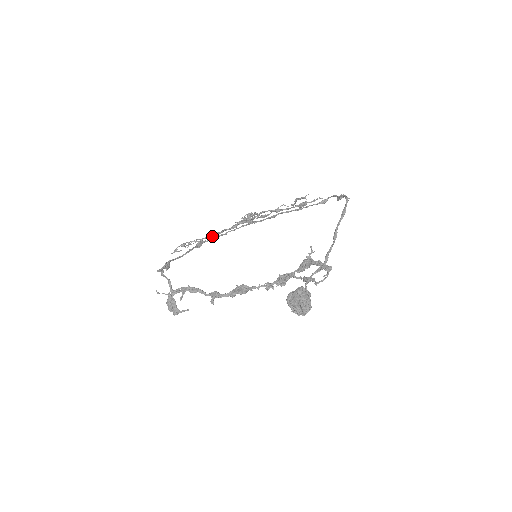
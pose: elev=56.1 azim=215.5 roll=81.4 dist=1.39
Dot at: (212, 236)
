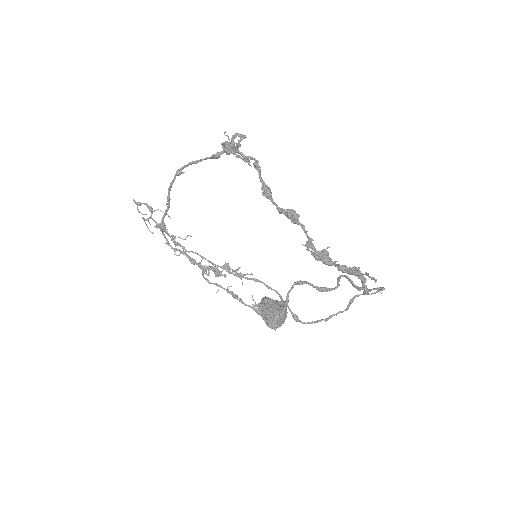
Dot at: (180, 237)
